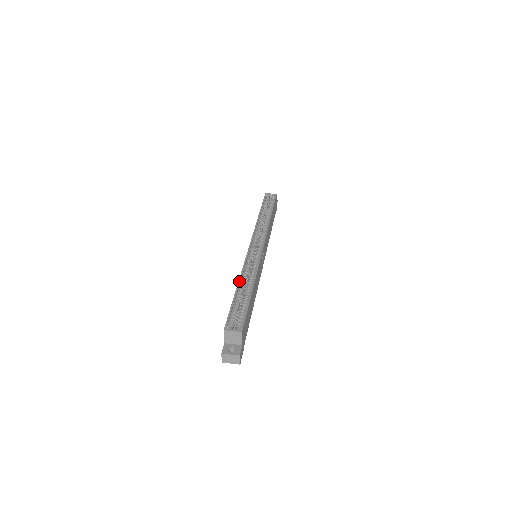
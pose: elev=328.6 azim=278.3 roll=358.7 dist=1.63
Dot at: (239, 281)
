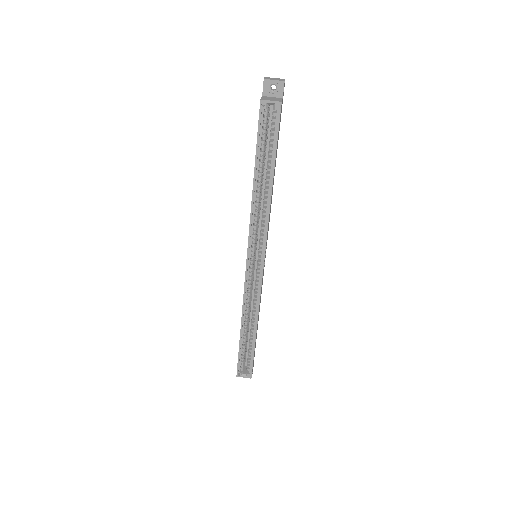
Dot at: (242, 323)
